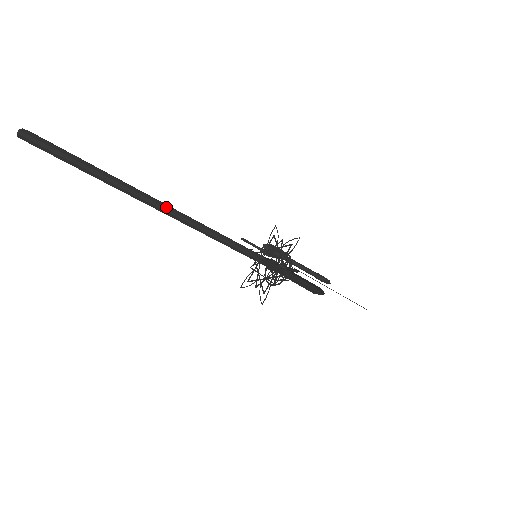
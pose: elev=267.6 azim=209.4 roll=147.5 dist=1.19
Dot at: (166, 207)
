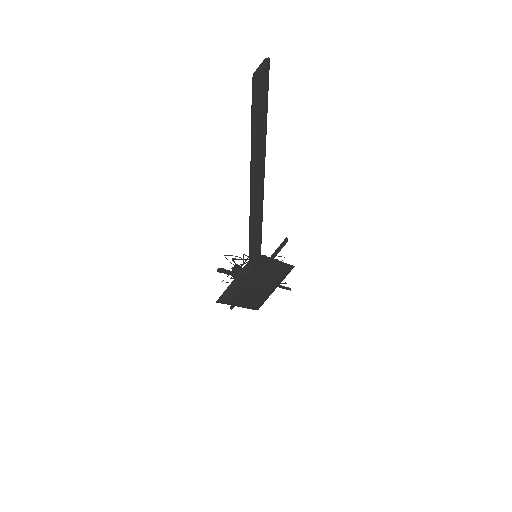
Dot at: occluded
